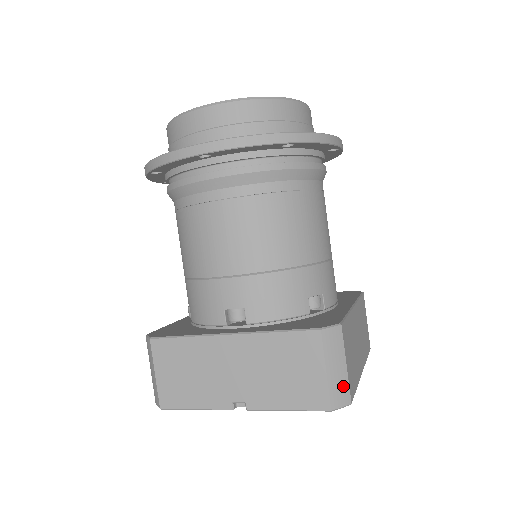
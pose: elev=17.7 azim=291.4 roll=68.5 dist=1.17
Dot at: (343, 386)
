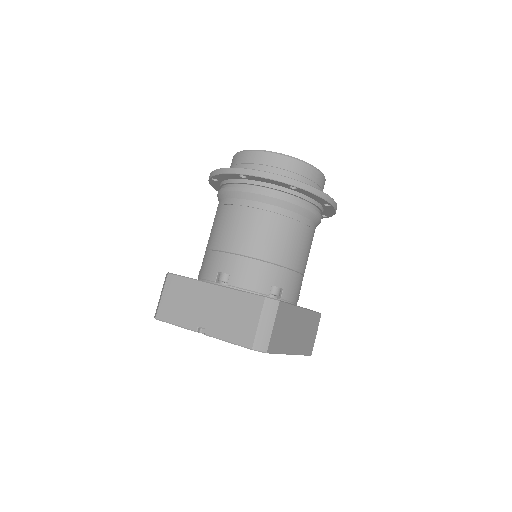
Dot at: (266, 338)
